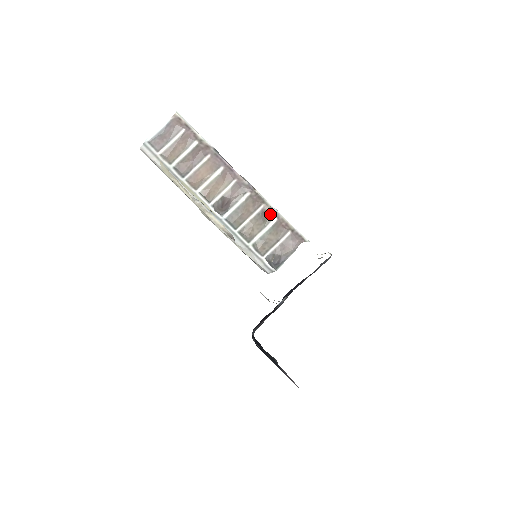
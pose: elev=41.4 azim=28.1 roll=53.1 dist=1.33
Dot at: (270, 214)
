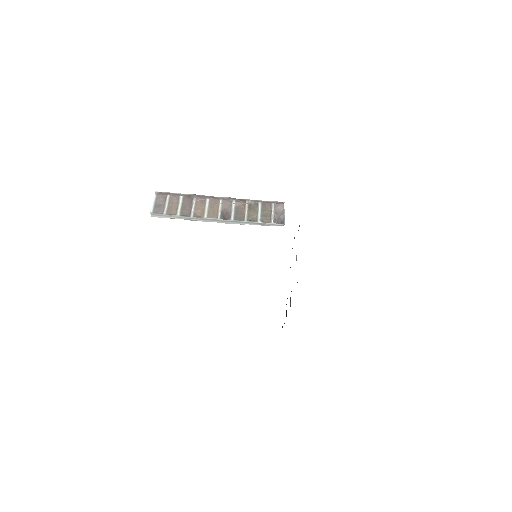
Dot at: (255, 202)
